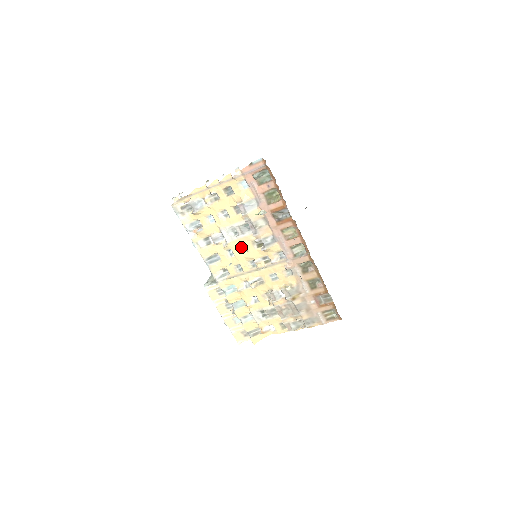
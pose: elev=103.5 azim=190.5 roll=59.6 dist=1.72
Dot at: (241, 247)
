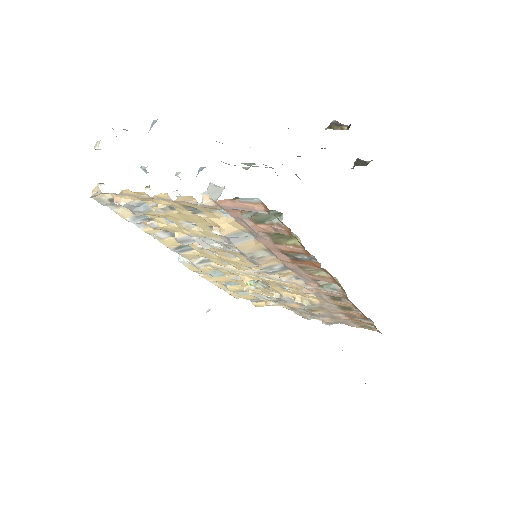
Dot at: (229, 253)
